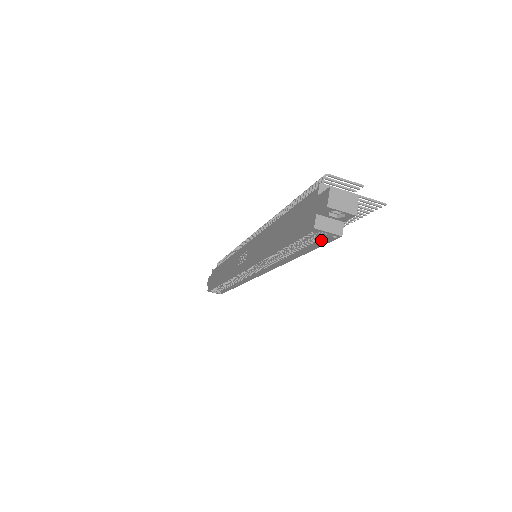
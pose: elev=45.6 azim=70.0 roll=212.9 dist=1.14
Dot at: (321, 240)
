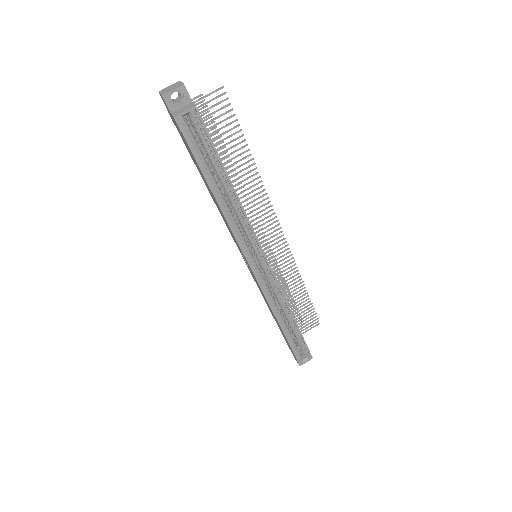
Dot at: (204, 134)
